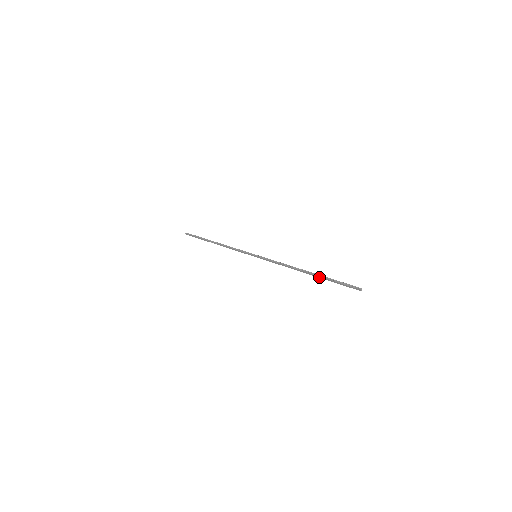
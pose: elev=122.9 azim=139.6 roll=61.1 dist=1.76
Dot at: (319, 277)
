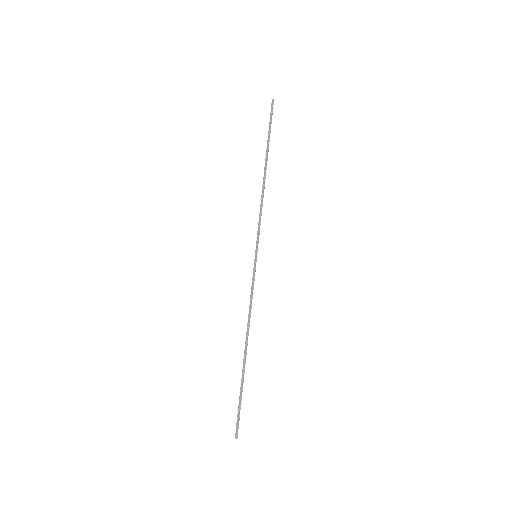
Dot at: (242, 373)
